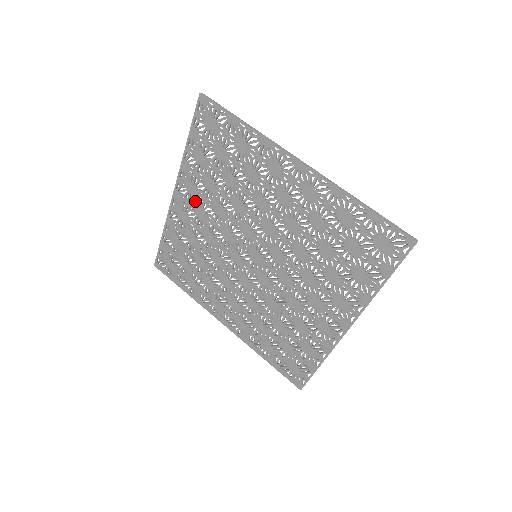
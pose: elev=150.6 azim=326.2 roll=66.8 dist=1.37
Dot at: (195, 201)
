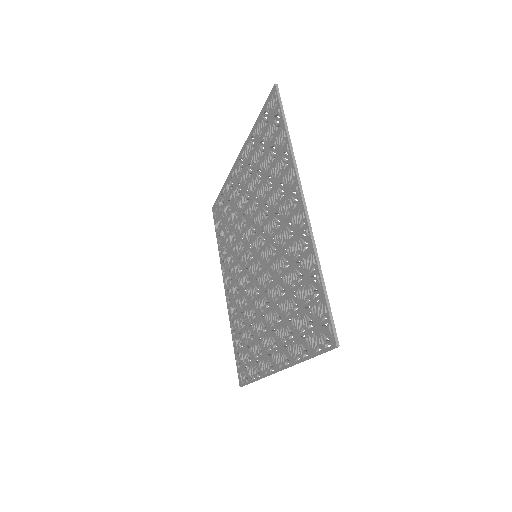
Dot at: (230, 276)
